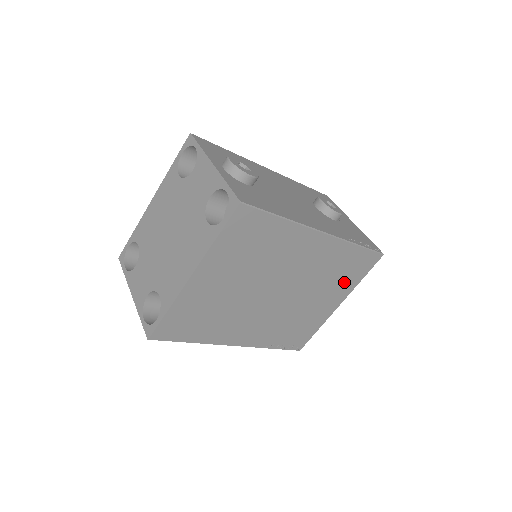
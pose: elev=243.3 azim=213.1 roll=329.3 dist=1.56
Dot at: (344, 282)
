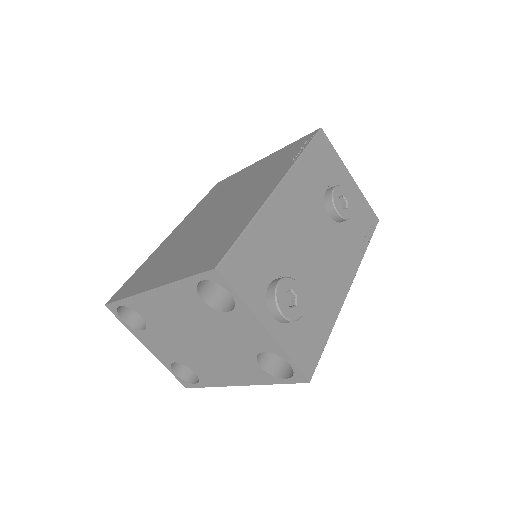
Dot at: occluded
